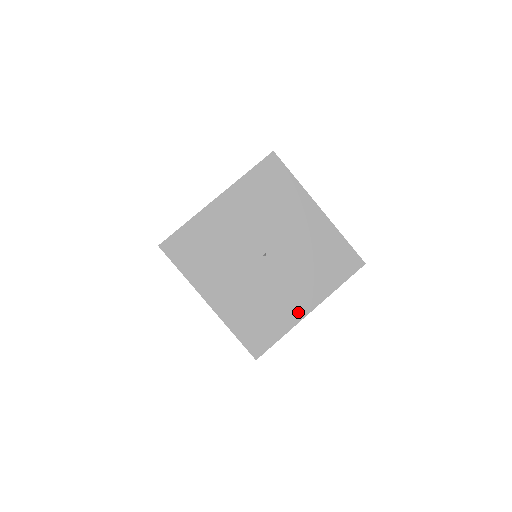
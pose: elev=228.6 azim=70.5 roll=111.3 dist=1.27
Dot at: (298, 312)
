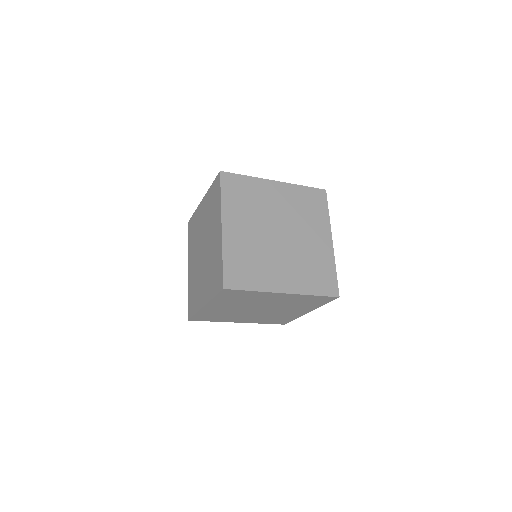
Dot at: occluded
